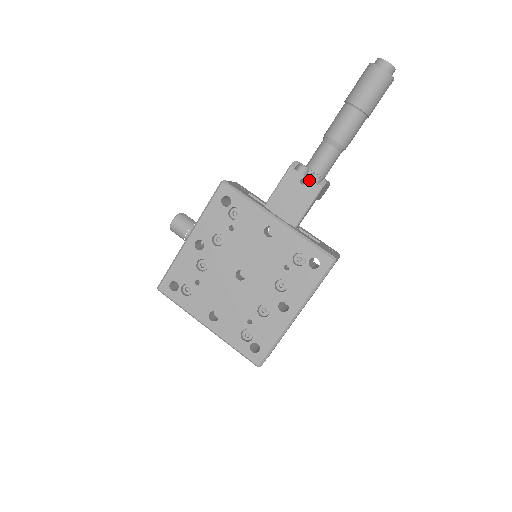
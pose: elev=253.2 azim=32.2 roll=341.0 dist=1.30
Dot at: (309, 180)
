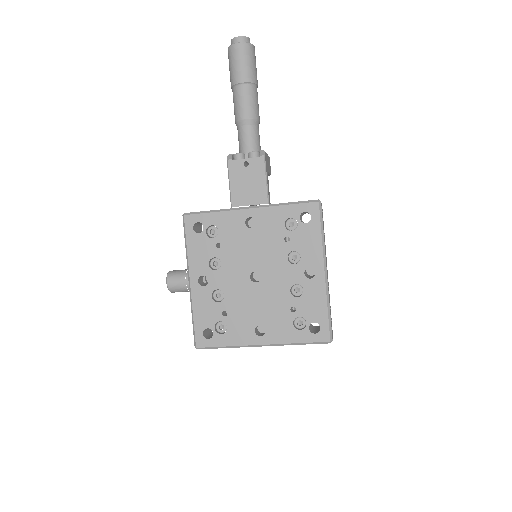
Dot at: (250, 159)
